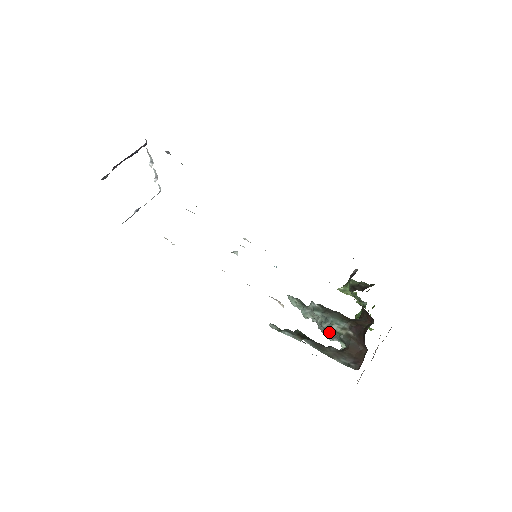
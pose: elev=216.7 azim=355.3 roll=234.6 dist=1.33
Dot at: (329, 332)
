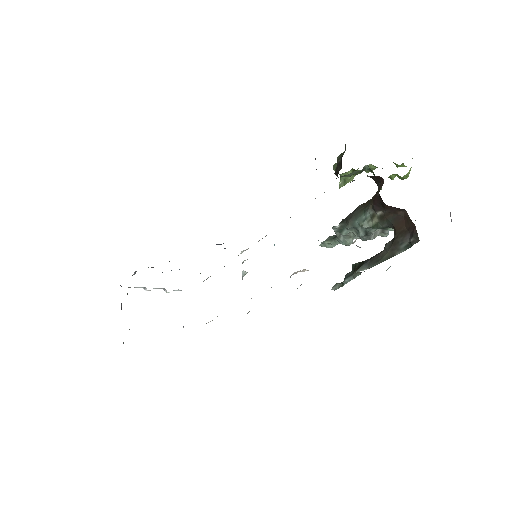
Dot at: (372, 234)
